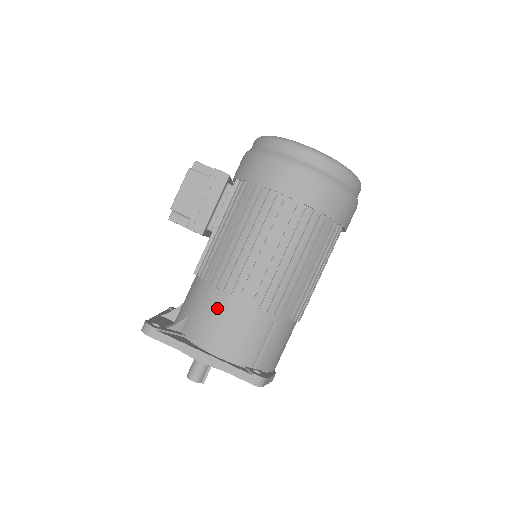
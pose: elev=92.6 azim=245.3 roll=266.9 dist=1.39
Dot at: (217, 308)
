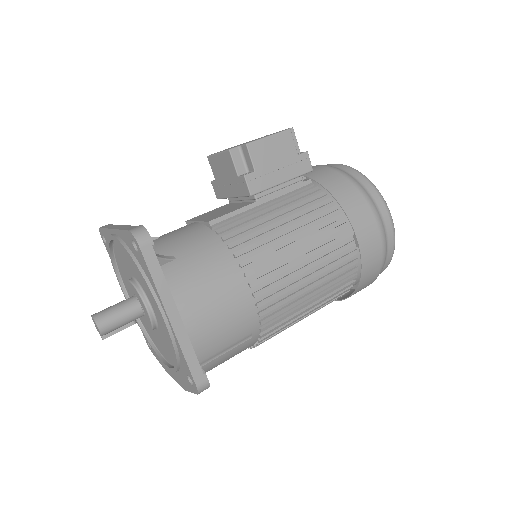
Dot at: (222, 278)
